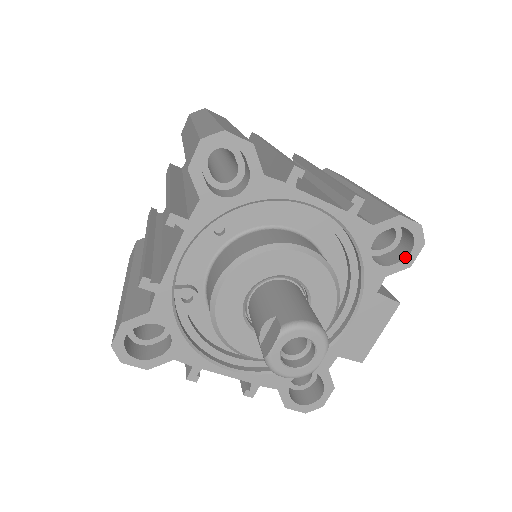
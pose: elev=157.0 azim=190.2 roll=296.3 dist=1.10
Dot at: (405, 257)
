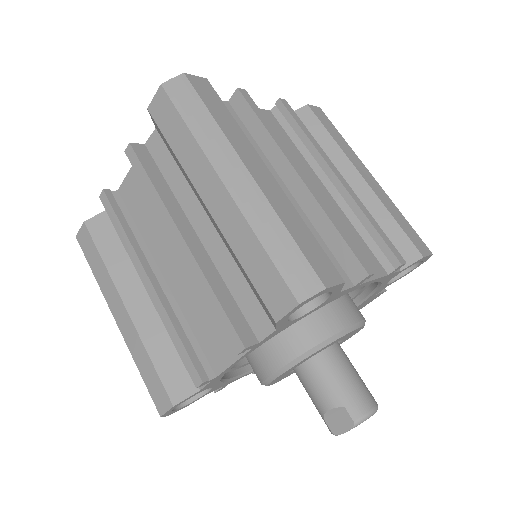
Dot at: (408, 271)
